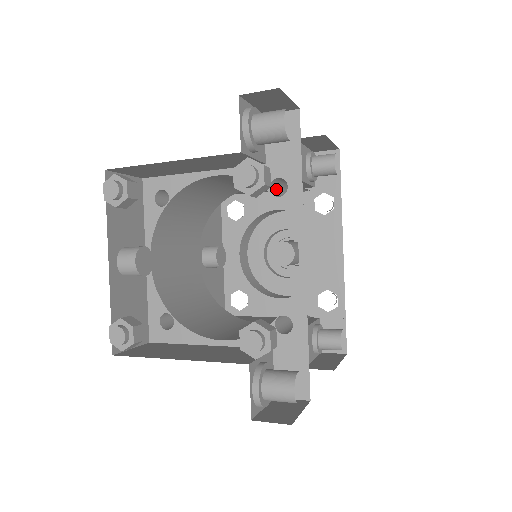
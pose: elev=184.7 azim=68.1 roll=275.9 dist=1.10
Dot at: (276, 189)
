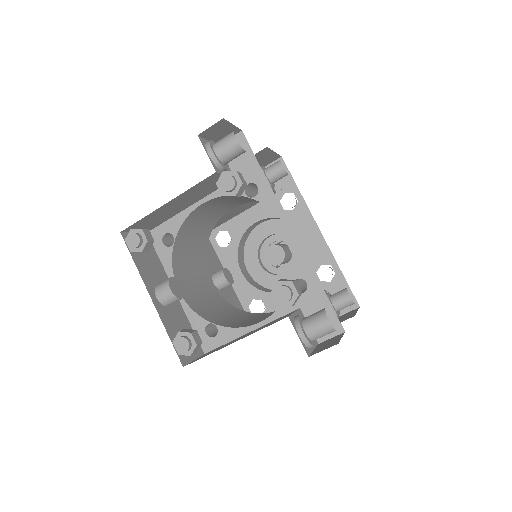
Dot at: (250, 194)
